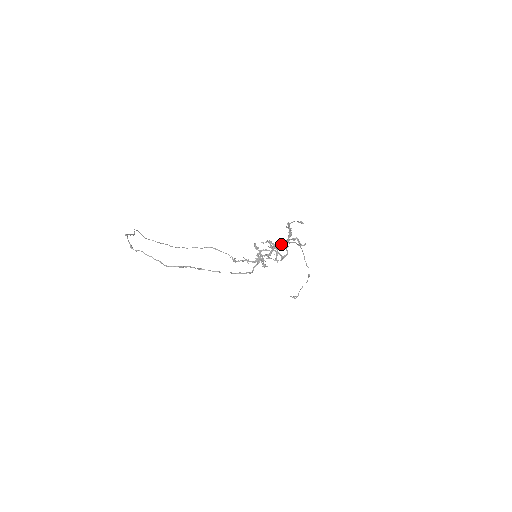
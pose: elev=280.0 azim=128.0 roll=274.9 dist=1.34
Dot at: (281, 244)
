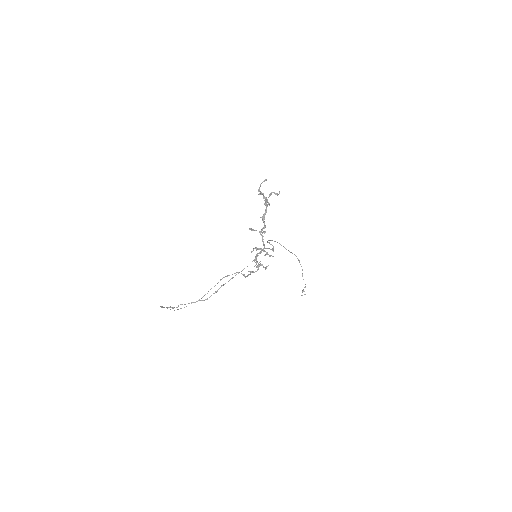
Dot at: (265, 212)
